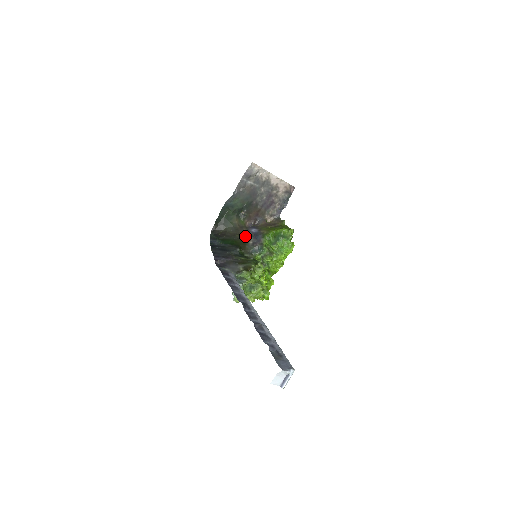
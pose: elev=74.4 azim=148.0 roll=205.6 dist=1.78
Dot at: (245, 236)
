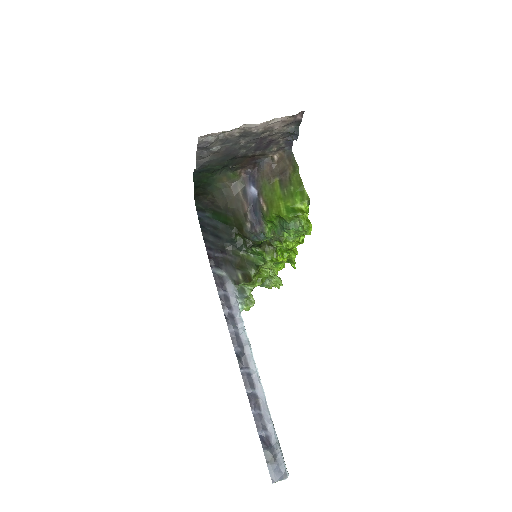
Dot at: (240, 209)
